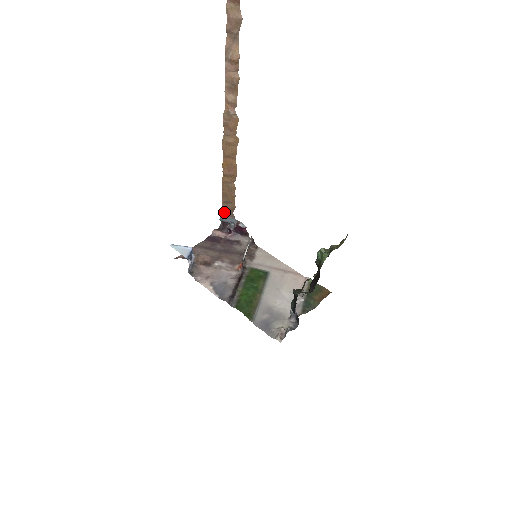
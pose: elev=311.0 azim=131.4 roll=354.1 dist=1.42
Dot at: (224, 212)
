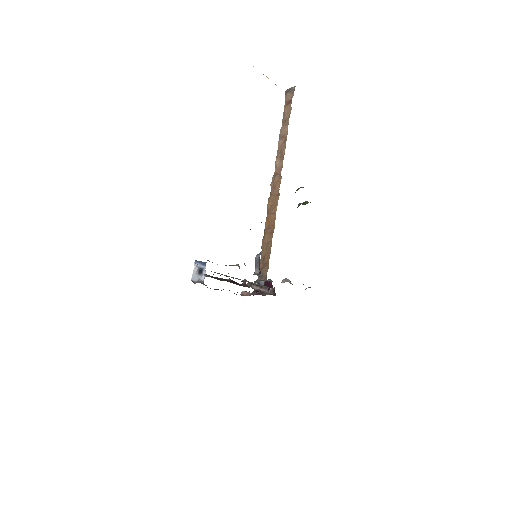
Dot at: (260, 277)
